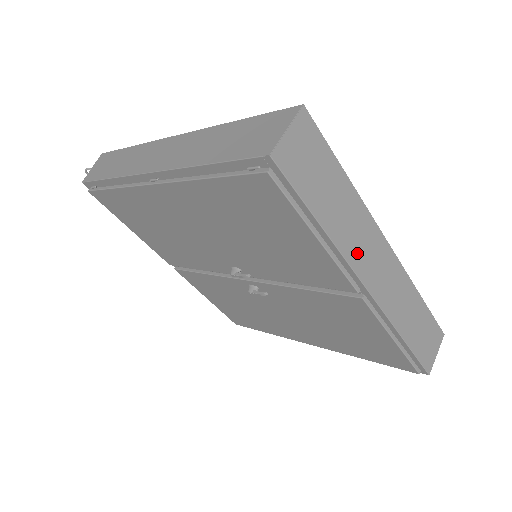
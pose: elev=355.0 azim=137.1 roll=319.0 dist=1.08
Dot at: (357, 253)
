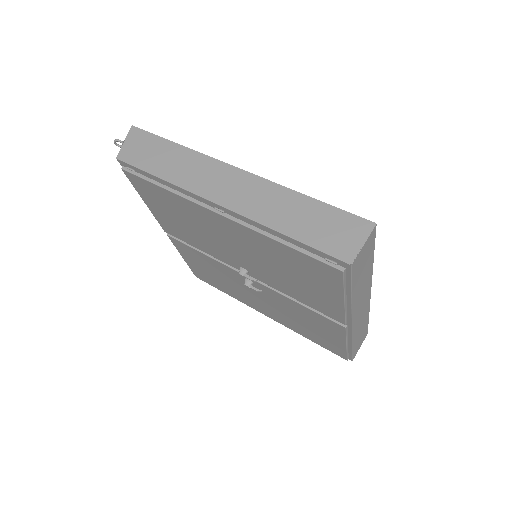
Dot at: (357, 305)
